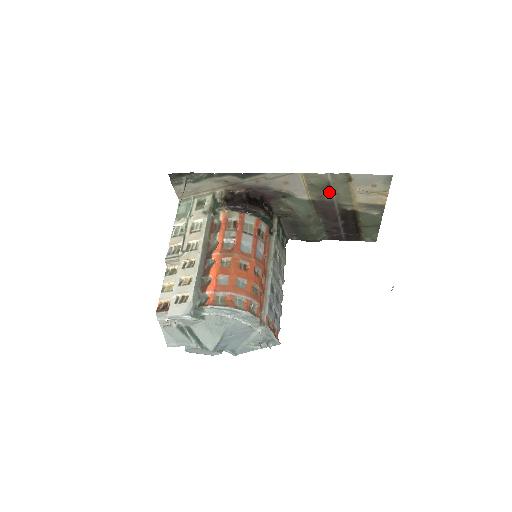
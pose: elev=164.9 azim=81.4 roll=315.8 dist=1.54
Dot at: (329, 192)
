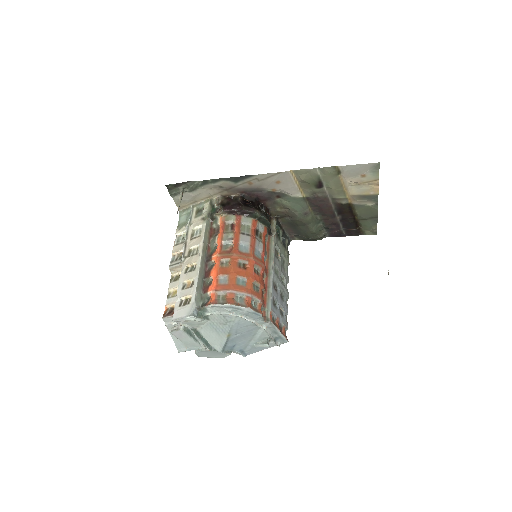
Dot at: (321, 187)
